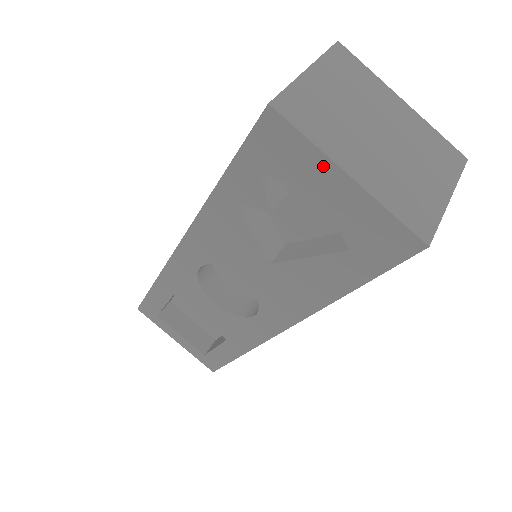
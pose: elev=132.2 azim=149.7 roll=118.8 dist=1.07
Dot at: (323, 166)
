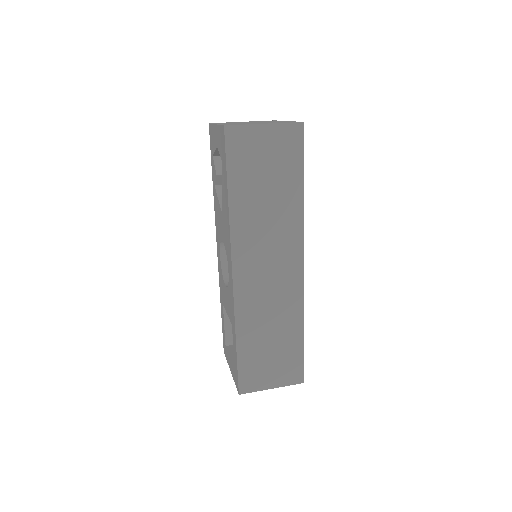
Dot at: (214, 130)
